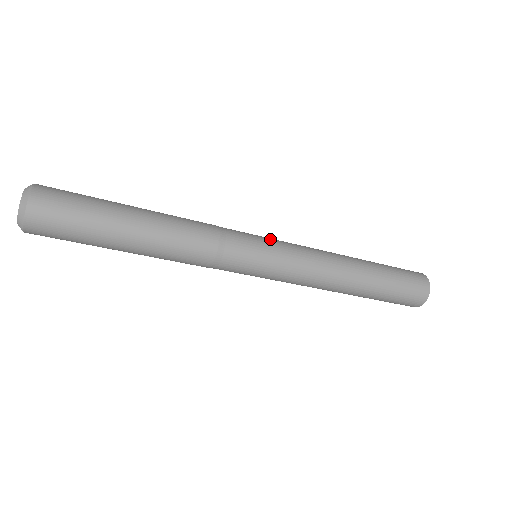
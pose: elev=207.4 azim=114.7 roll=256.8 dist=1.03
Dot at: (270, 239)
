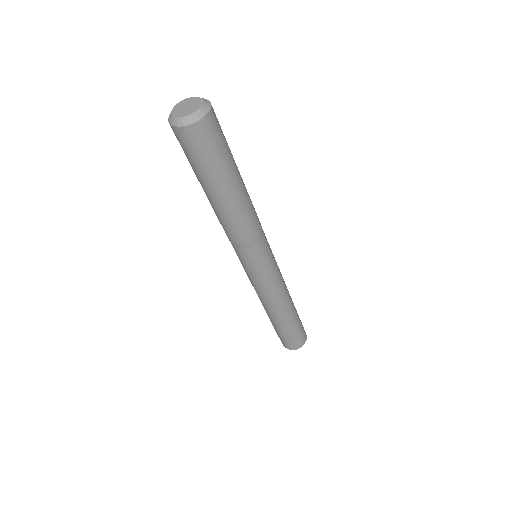
Dot at: (274, 259)
